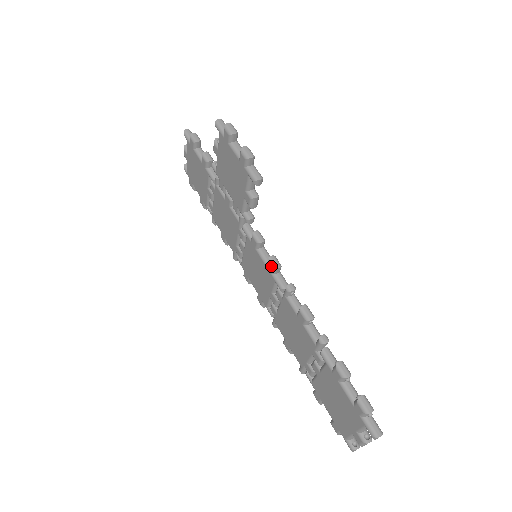
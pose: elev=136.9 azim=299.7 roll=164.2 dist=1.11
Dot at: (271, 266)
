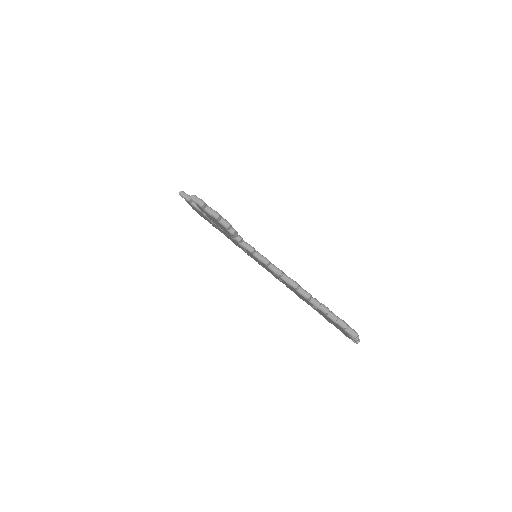
Dot at: (264, 264)
